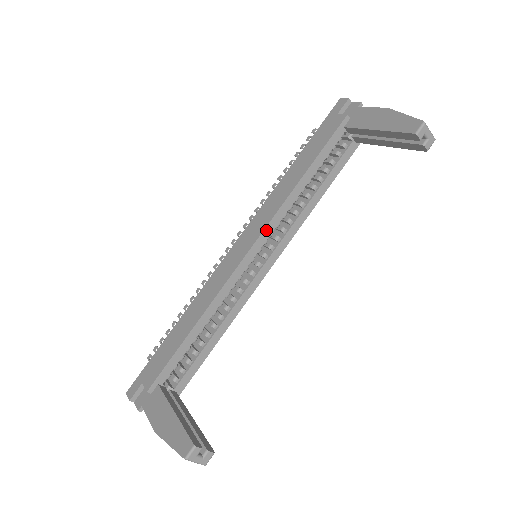
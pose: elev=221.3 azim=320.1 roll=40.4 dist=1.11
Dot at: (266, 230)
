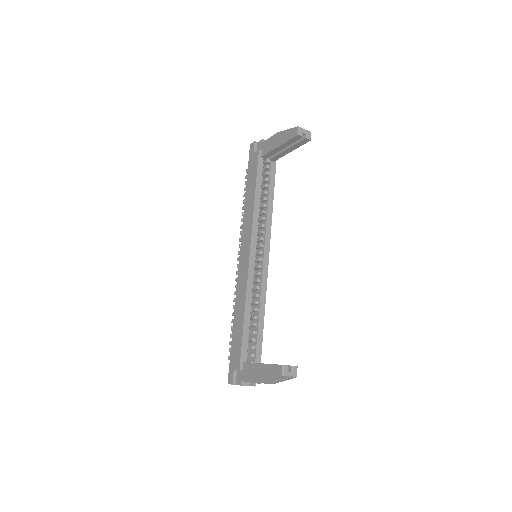
Dot at: (252, 237)
